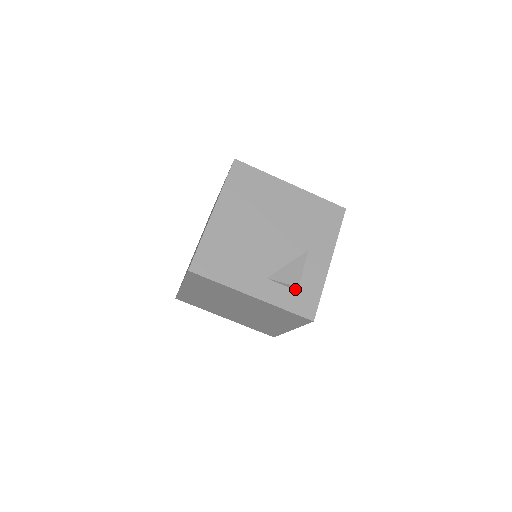
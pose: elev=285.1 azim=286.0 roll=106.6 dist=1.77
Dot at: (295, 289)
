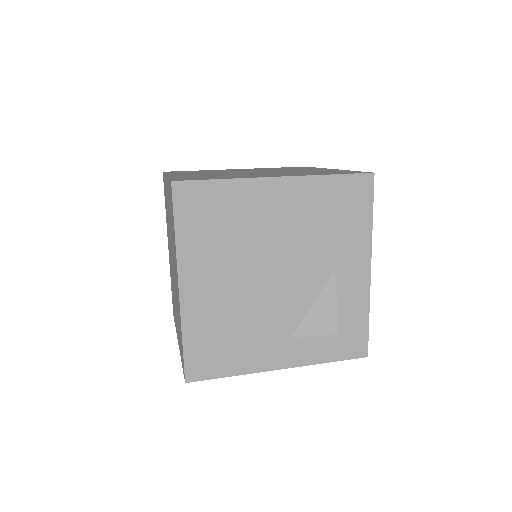
Dot at: occluded
